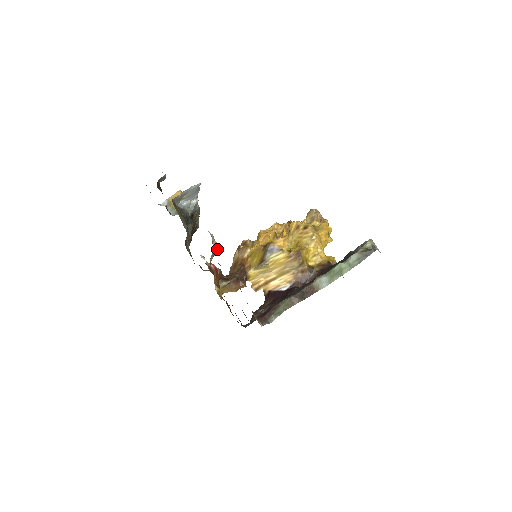
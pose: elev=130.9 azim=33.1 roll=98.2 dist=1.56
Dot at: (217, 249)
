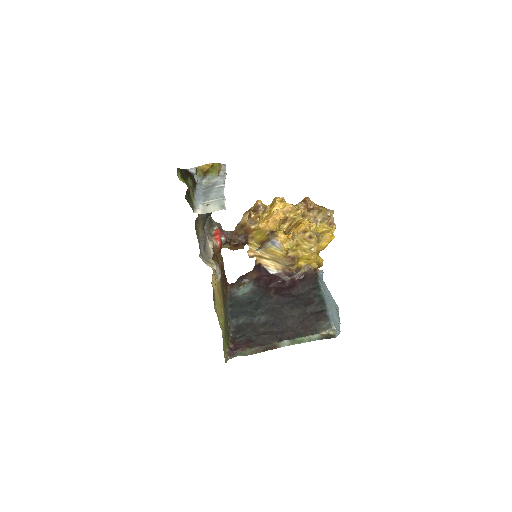
Dot at: (219, 280)
